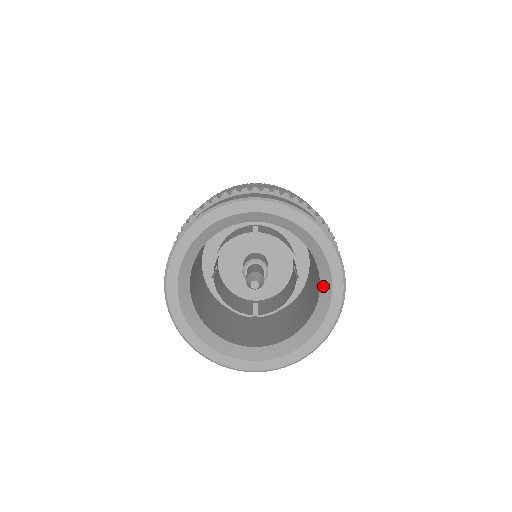
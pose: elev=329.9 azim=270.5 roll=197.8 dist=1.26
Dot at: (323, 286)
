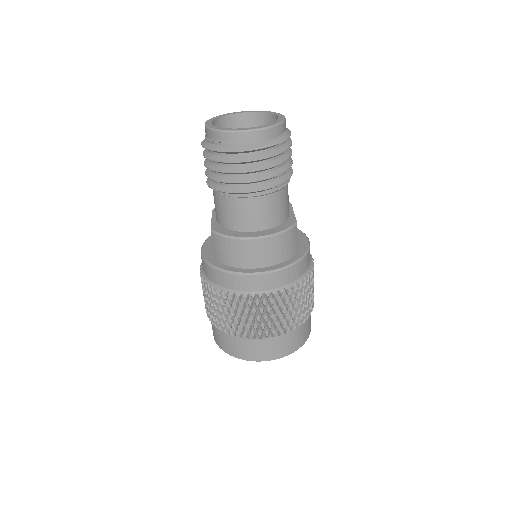
Dot at: occluded
